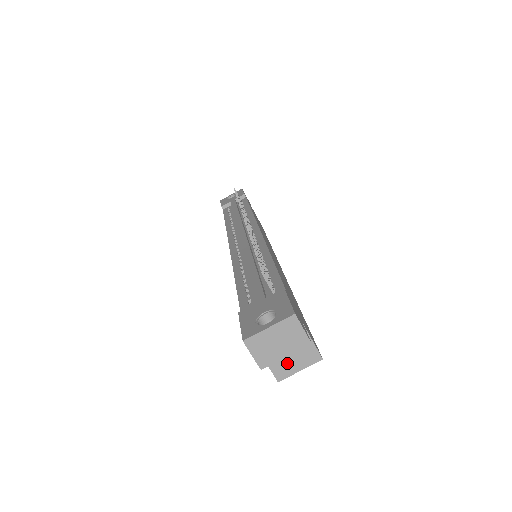
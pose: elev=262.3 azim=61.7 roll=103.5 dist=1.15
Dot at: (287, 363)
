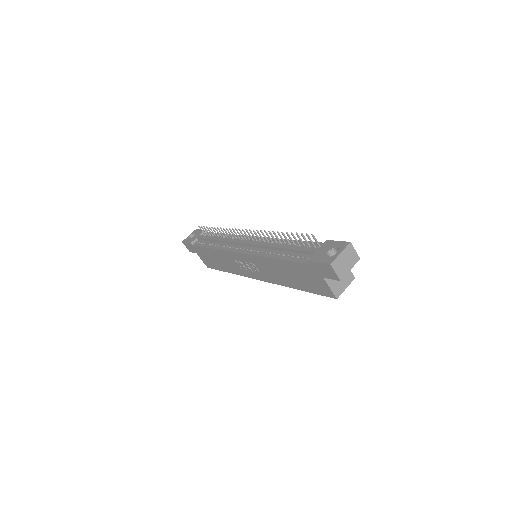
Dot at: (339, 285)
